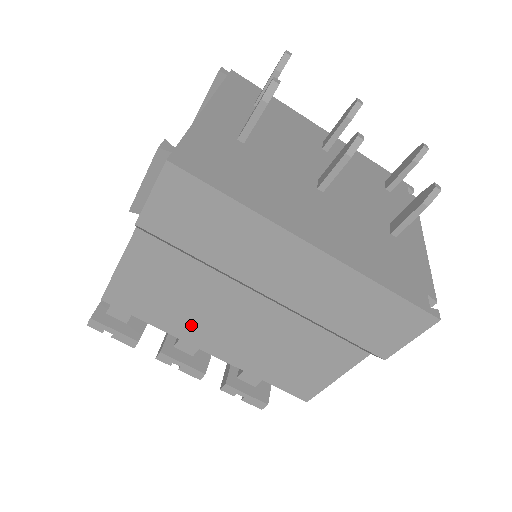
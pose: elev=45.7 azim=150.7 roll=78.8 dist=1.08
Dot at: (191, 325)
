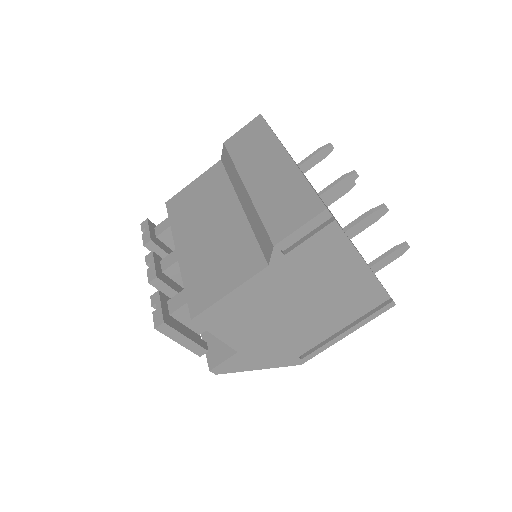
Dot at: (188, 226)
